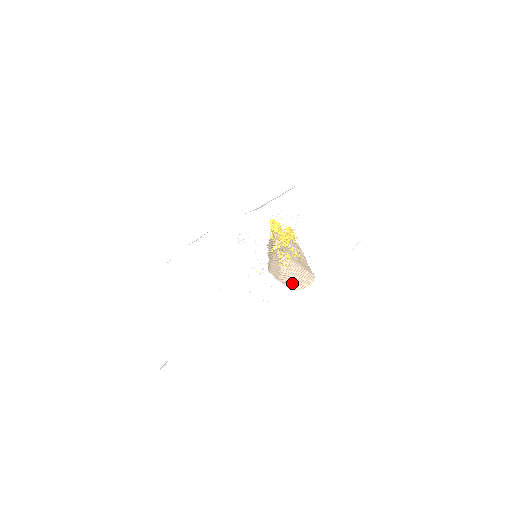
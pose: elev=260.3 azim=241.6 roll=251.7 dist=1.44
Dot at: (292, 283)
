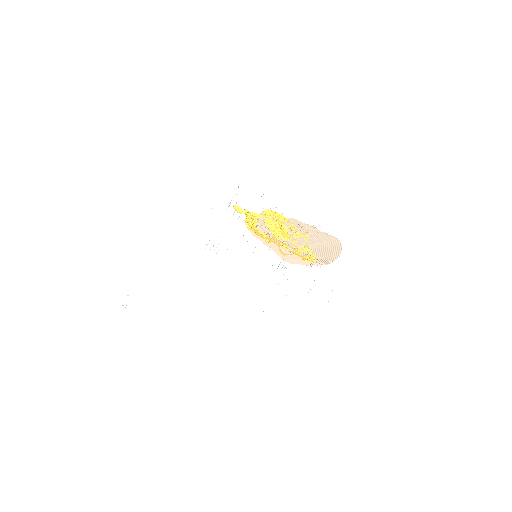
Dot at: (326, 262)
